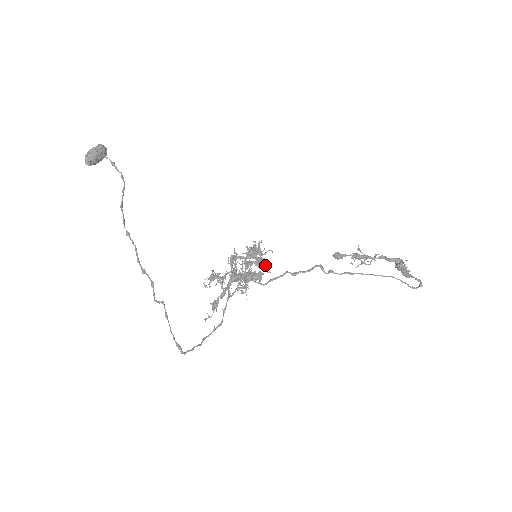
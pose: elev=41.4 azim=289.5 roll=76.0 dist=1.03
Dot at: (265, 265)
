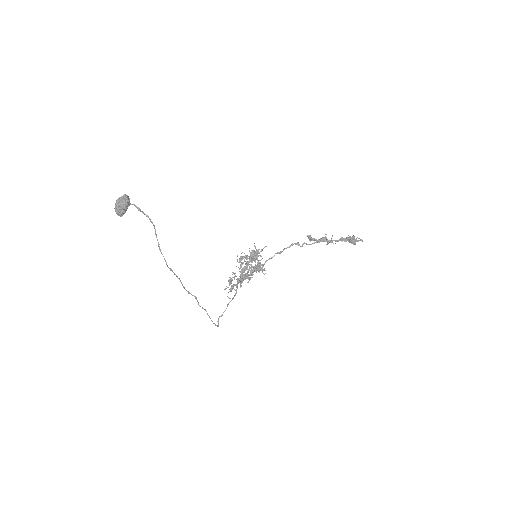
Dot at: (263, 270)
